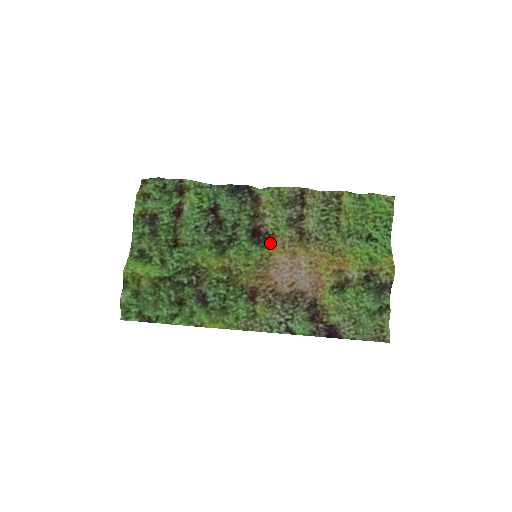
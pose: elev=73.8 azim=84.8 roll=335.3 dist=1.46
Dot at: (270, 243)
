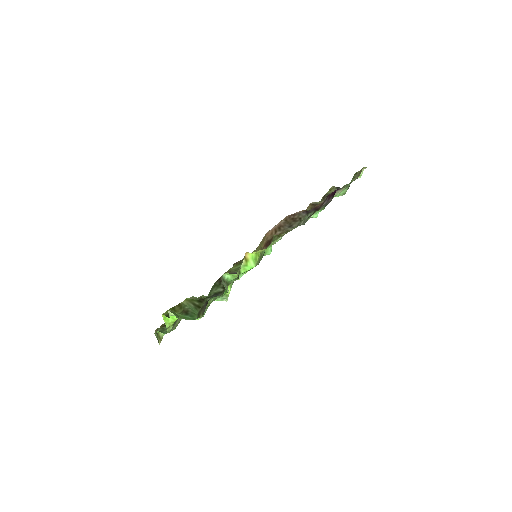
Dot at: occluded
